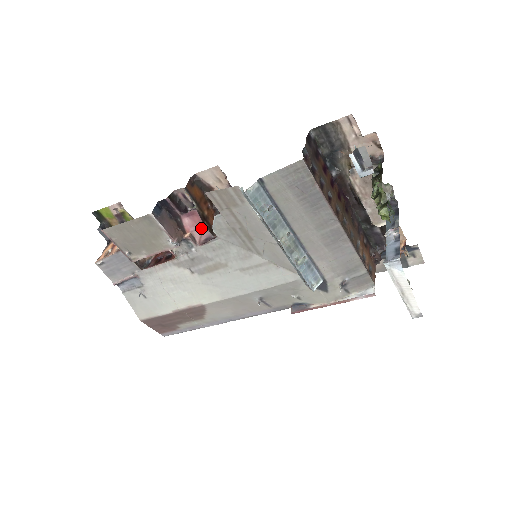
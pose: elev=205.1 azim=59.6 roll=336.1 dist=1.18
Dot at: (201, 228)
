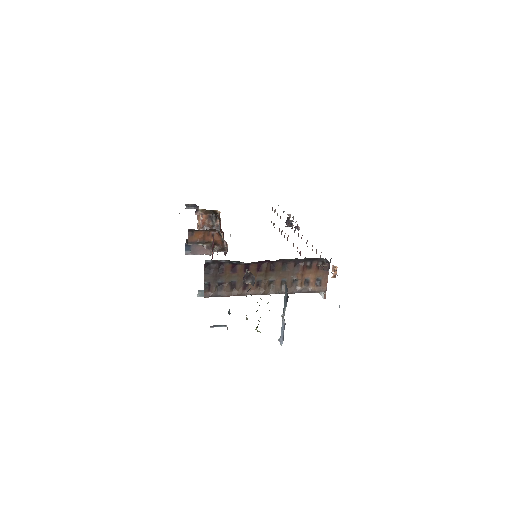
Dot at: (215, 251)
